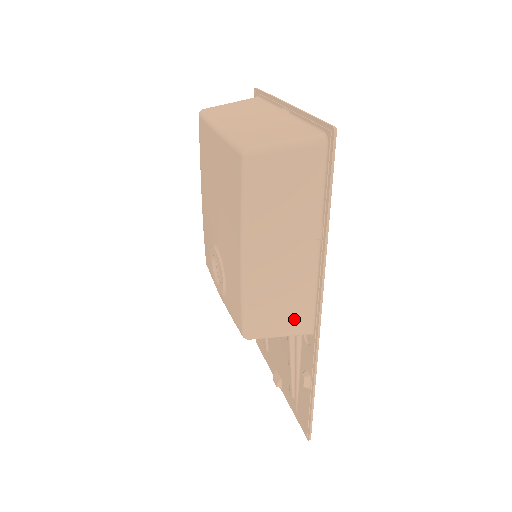
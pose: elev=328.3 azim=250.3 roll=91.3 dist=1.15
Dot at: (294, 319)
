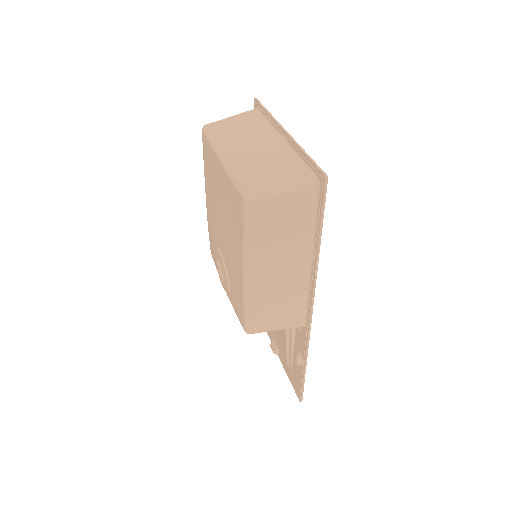
Dot at: (289, 317)
